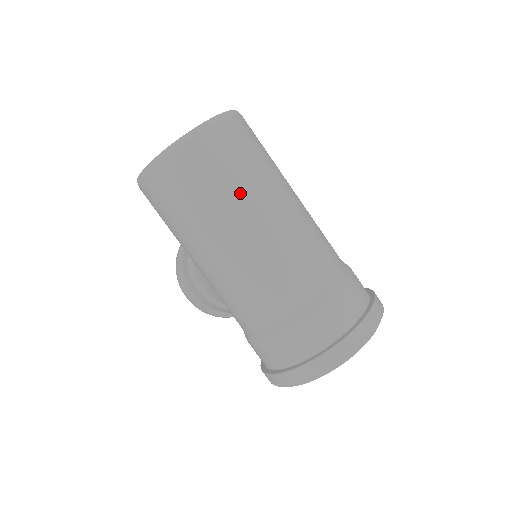
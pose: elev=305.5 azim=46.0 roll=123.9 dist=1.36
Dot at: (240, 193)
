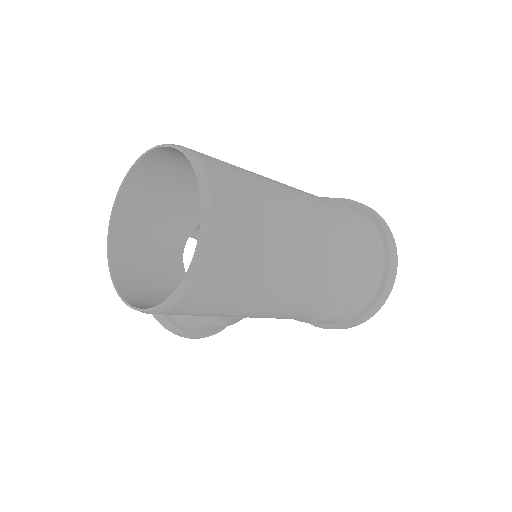
Dot at: (276, 231)
